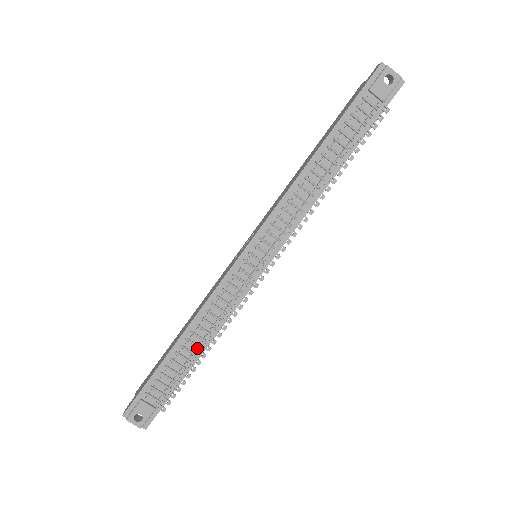
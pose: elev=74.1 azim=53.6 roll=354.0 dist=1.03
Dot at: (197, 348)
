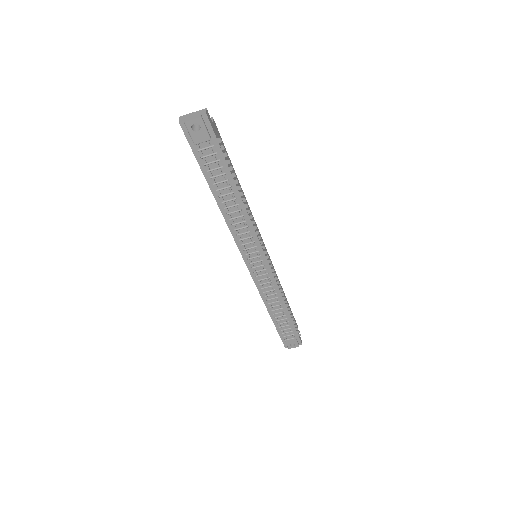
Dot at: (281, 309)
